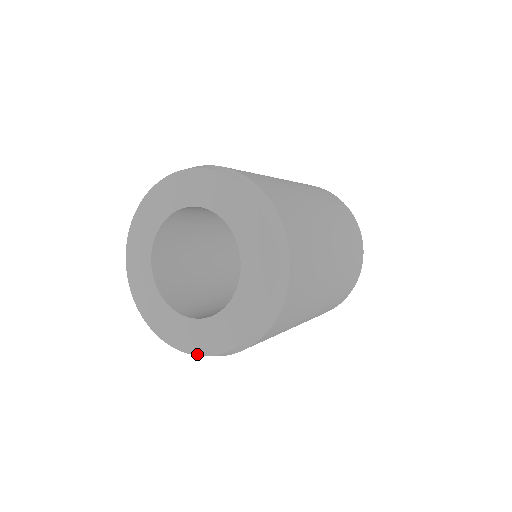
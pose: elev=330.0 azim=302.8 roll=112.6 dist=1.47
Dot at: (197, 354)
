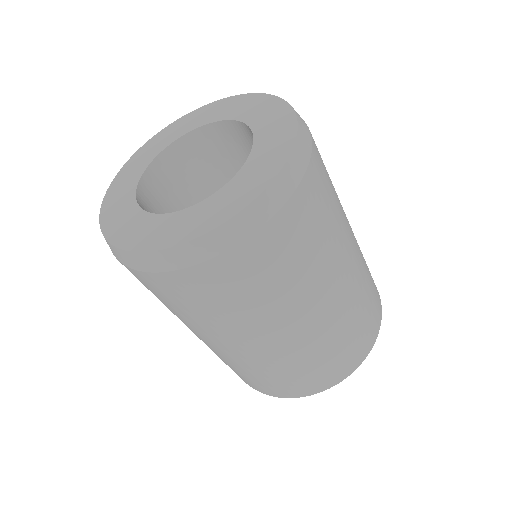
Dot at: (115, 244)
